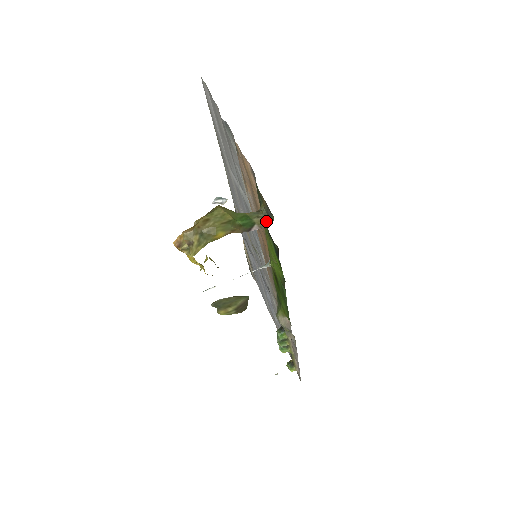
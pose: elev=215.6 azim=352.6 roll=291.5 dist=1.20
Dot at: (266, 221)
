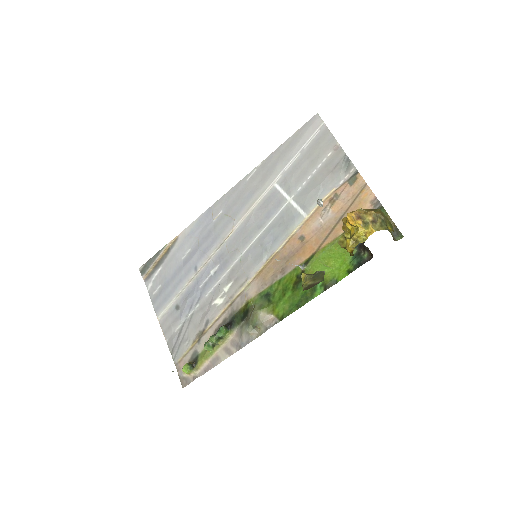
Dot at: (393, 238)
